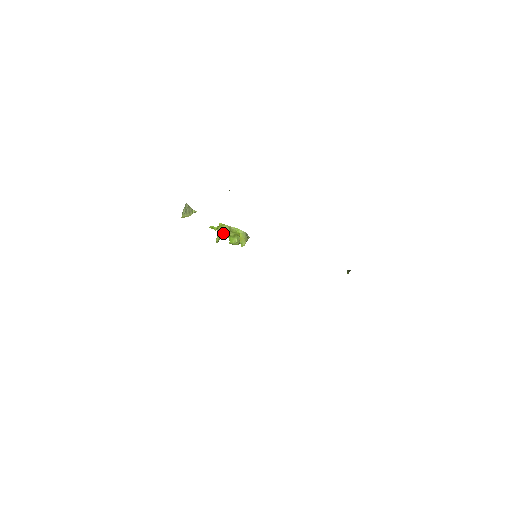
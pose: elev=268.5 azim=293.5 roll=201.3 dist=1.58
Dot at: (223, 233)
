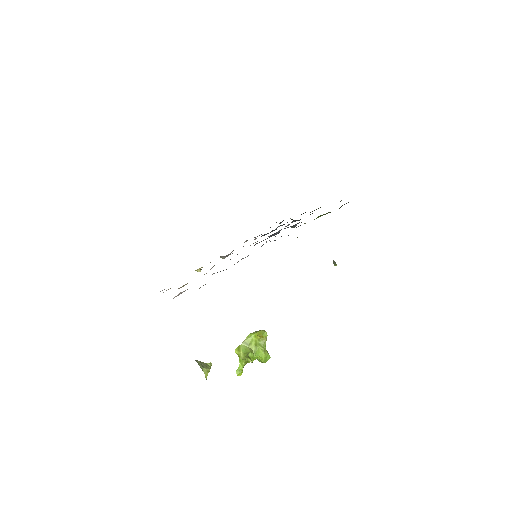
Dot at: (246, 353)
